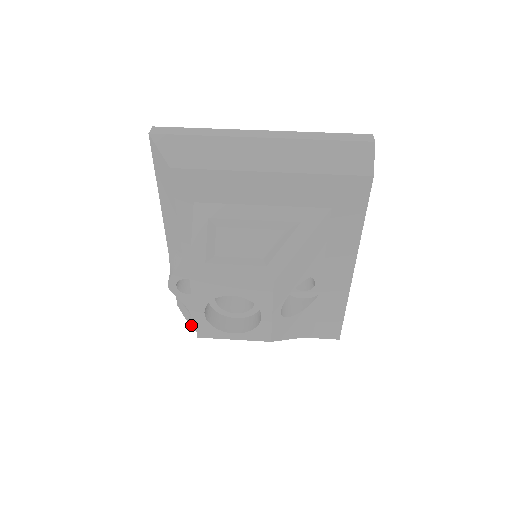
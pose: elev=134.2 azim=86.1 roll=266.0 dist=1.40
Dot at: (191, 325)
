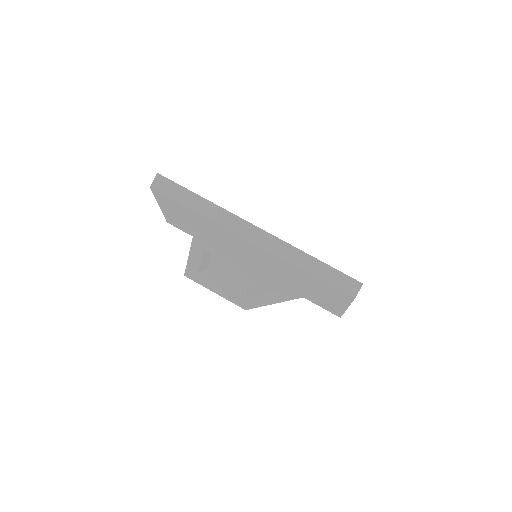
Dot at: occluded
